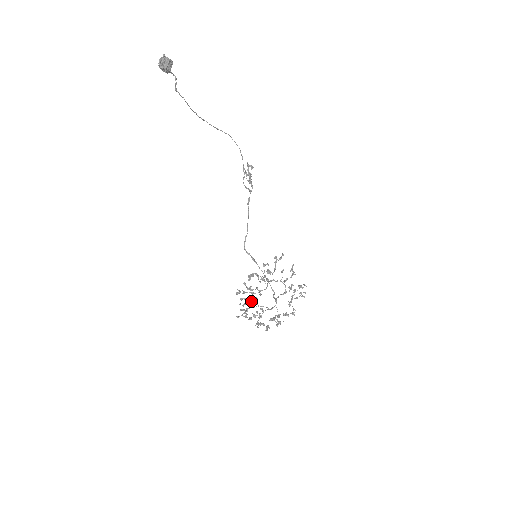
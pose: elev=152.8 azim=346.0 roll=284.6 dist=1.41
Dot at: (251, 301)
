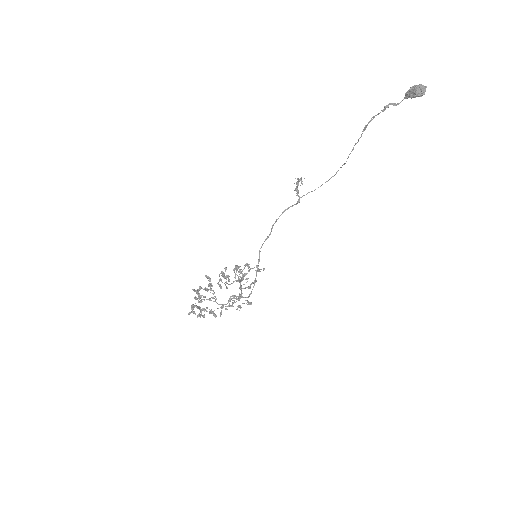
Dot at: occluded
